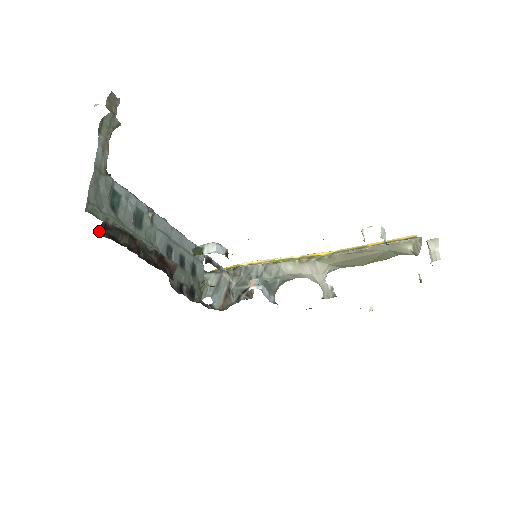
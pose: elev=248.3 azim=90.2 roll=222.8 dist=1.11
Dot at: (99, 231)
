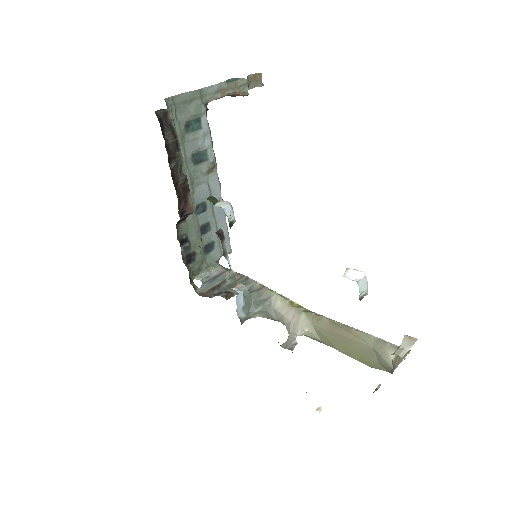
Dot at: (157, 110)
